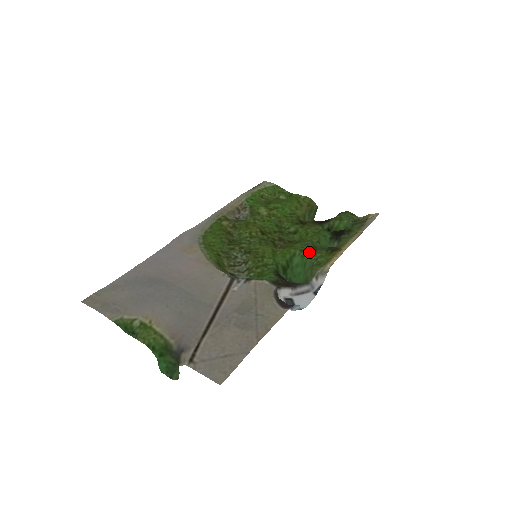
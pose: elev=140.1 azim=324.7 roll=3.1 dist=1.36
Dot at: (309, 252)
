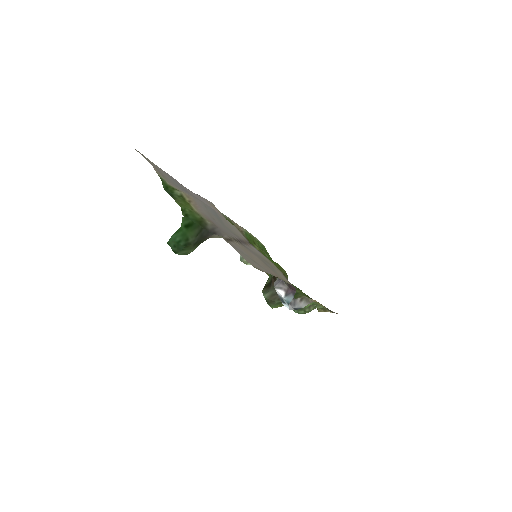
Dot at: occluded
